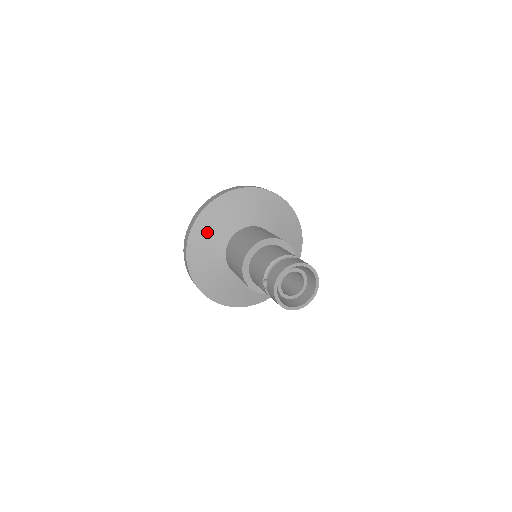
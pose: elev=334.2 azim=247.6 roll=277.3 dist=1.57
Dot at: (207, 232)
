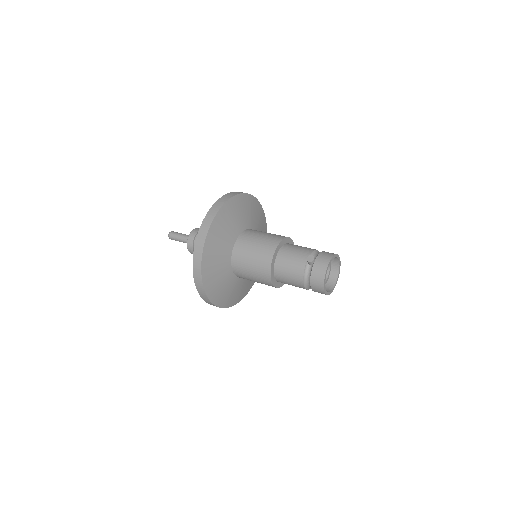
Dot at: (237, 210)
